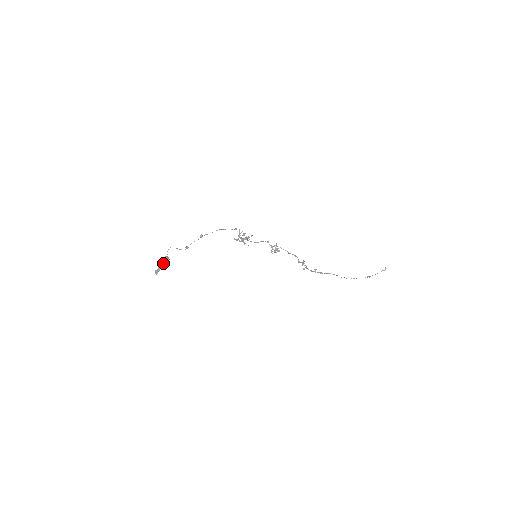
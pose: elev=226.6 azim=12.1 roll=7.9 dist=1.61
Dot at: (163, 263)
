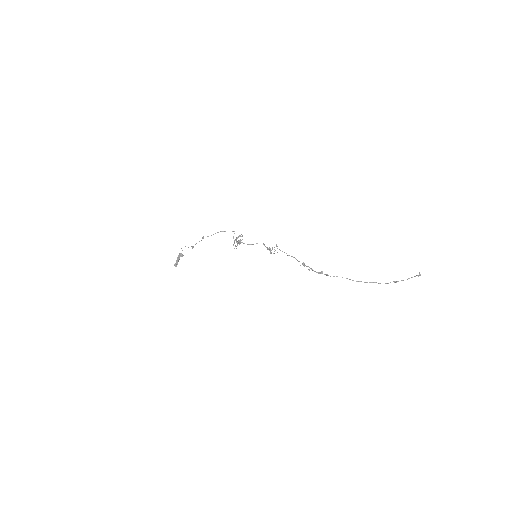
Dot at: (178, 258)
